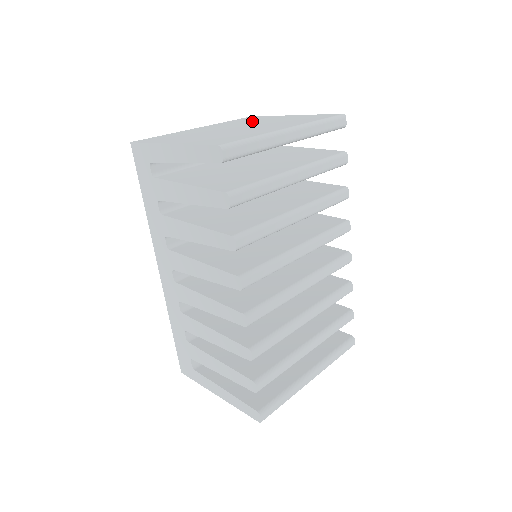
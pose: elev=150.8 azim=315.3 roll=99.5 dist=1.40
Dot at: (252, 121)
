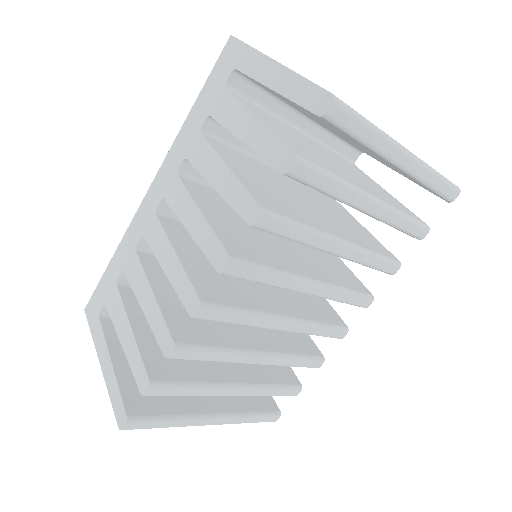
Dot at: occluded
